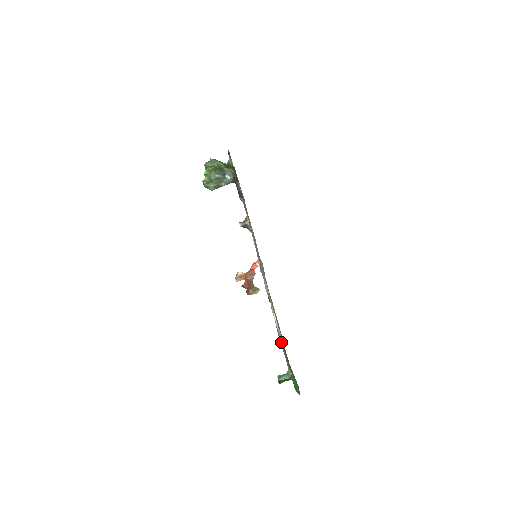
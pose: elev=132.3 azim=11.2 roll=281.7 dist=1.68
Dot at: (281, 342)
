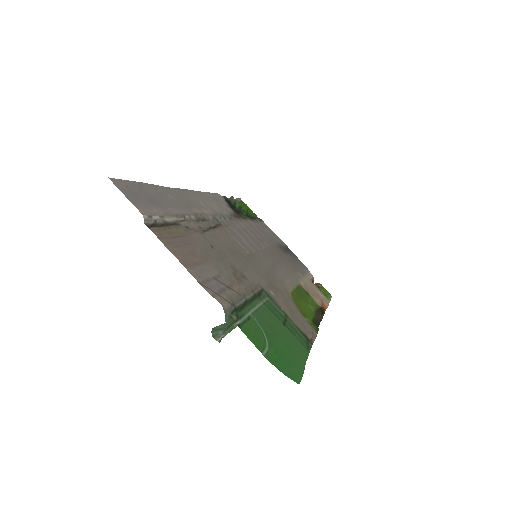
Dot at: (146, 221)
